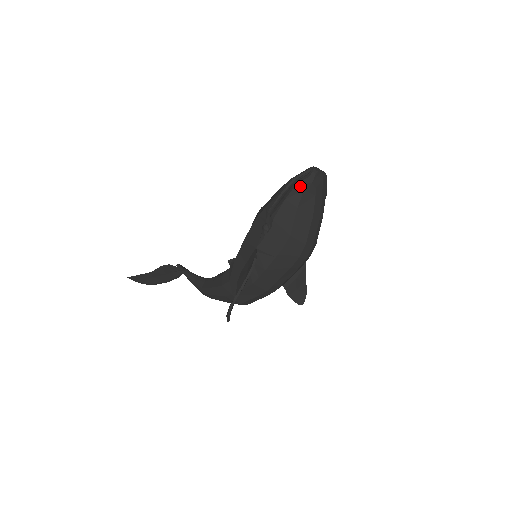
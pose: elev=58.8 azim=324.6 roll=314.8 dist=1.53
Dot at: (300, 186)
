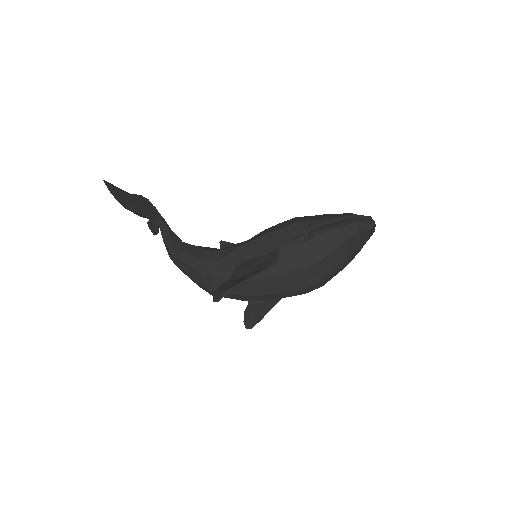
Dot at: (358, 226)
